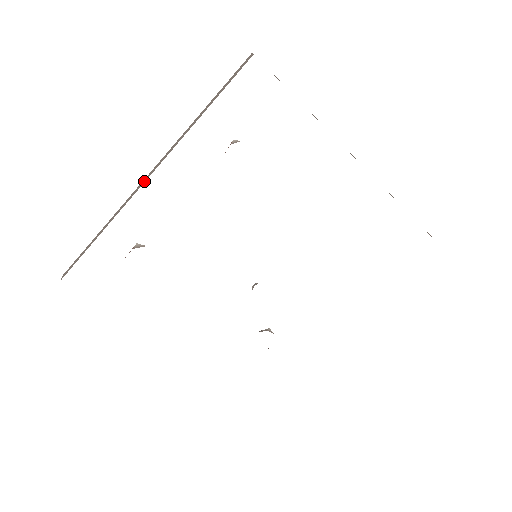
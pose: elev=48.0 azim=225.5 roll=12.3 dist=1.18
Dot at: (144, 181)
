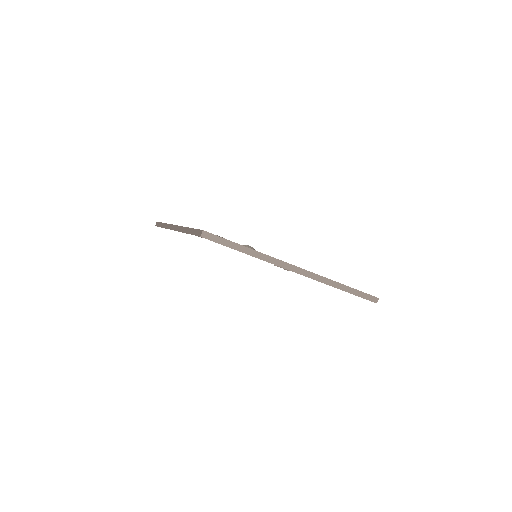
Dot at: (173, 229)
